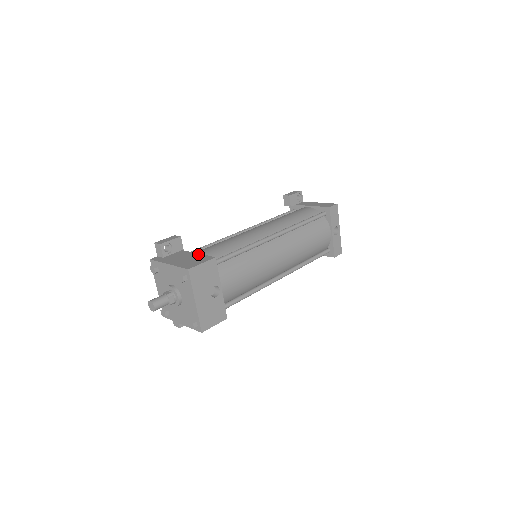
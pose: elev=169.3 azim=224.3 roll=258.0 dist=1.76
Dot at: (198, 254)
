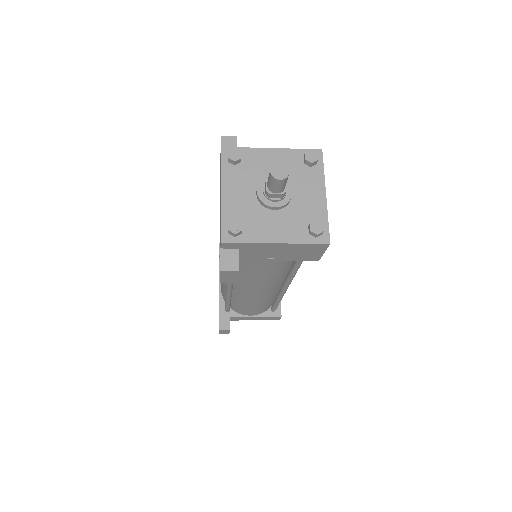
Dot at: occluded
